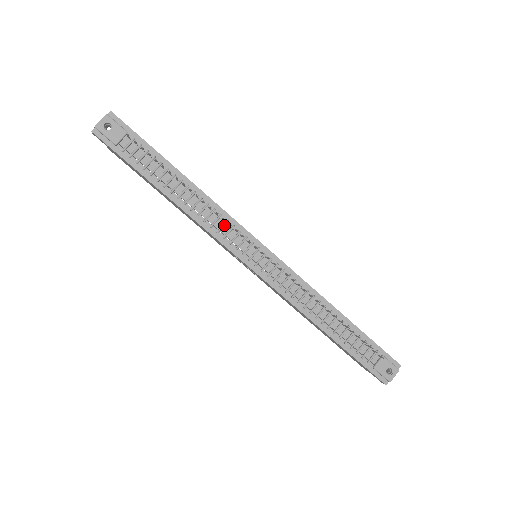
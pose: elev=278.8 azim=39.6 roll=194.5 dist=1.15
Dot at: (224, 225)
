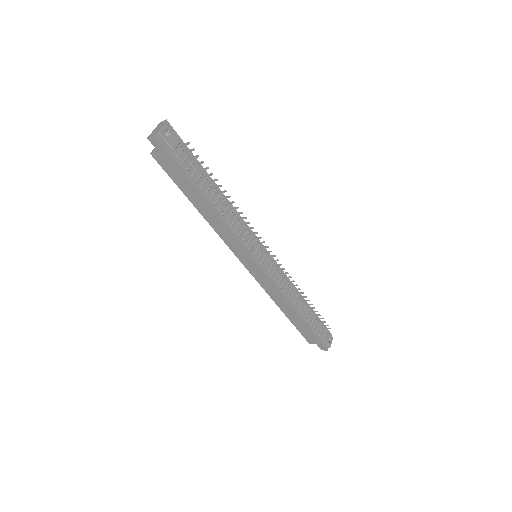
Dot at: (243, 229)
